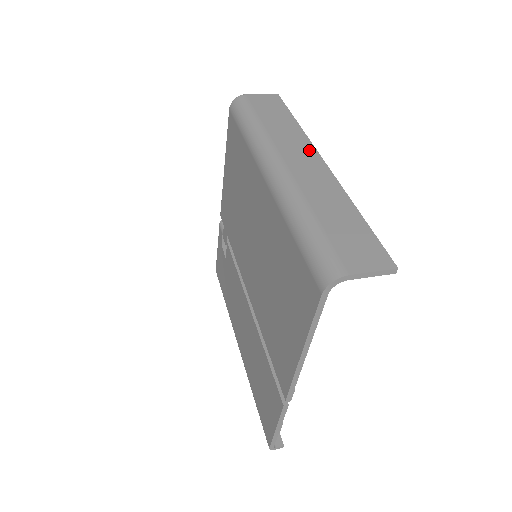
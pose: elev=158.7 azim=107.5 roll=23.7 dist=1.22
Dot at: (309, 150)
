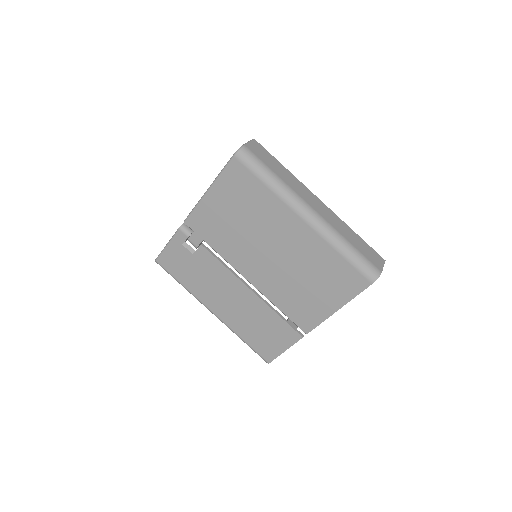
Dot at: (310, 193)
